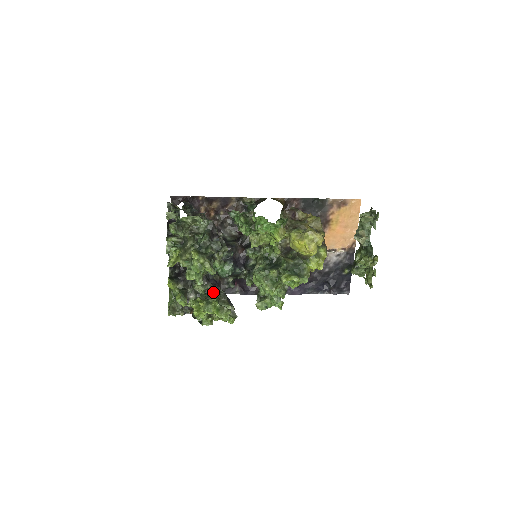
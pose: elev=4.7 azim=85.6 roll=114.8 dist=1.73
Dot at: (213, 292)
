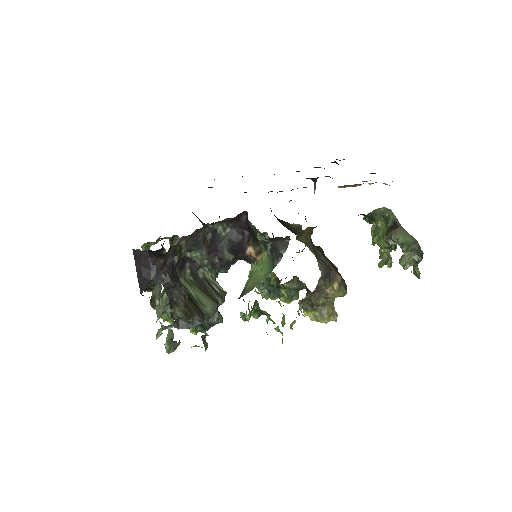
Dot at: occluded
